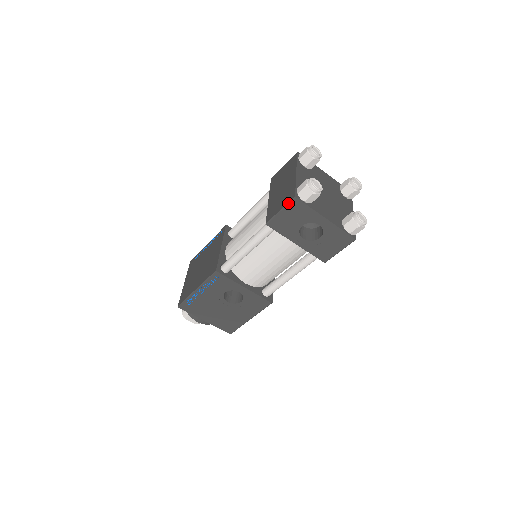
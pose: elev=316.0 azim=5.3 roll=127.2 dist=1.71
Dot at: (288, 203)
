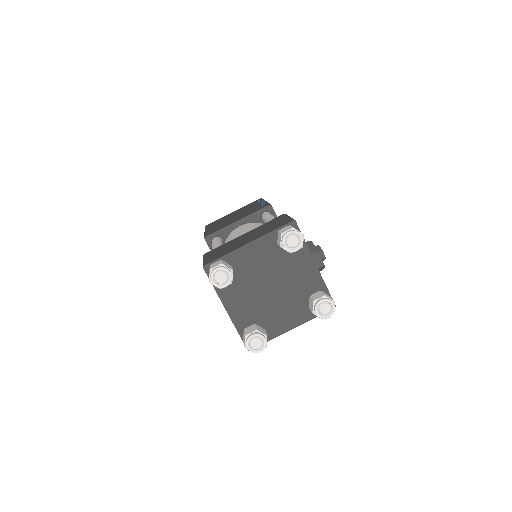
Dot at: (203, 263)
